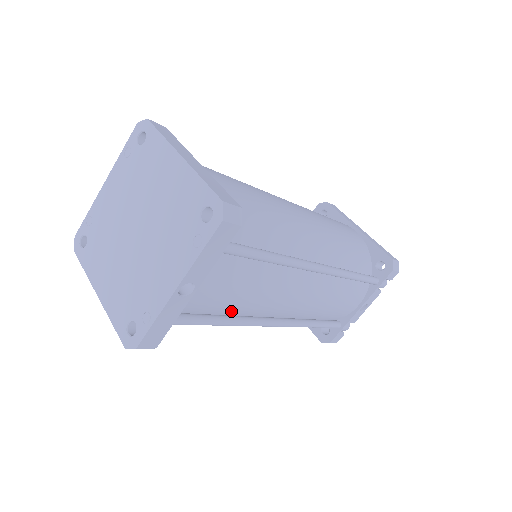
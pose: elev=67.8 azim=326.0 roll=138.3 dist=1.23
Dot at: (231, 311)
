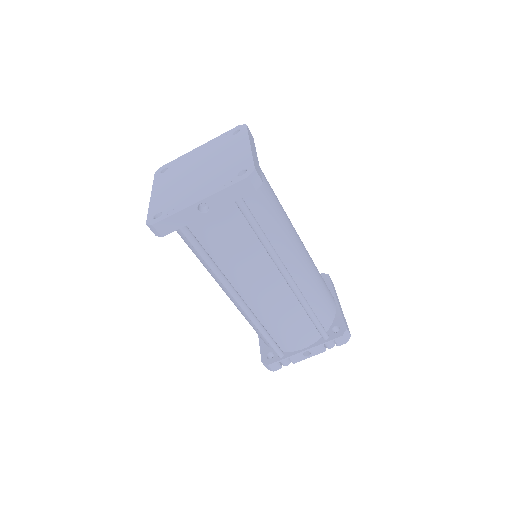
Dot at: (218, 259)
